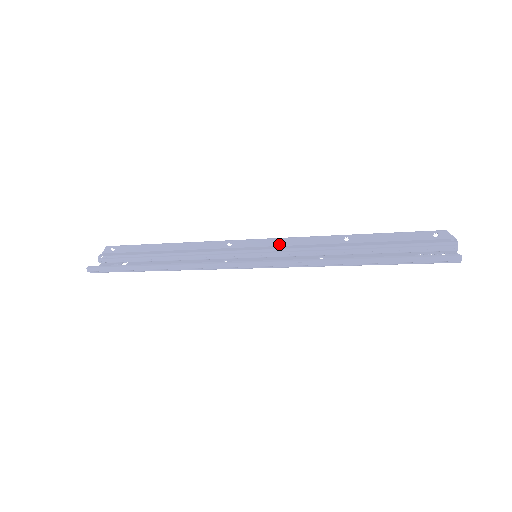
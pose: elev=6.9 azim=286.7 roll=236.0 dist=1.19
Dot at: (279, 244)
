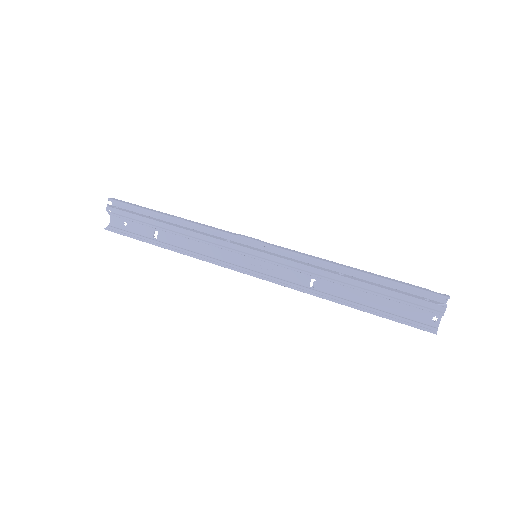
Dot at: (276, 255)
